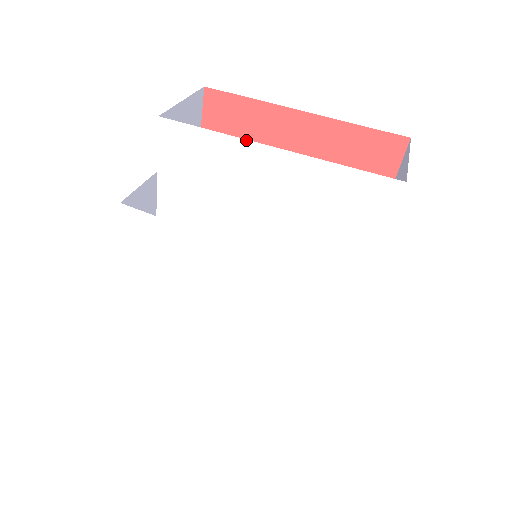
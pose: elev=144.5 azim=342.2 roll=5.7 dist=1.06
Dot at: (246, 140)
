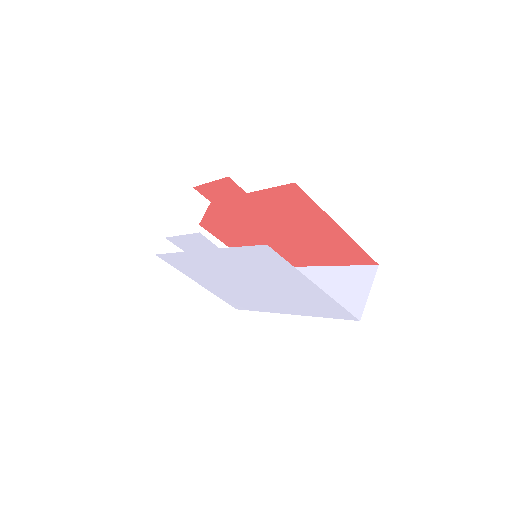
Dot at: (306, 277)
